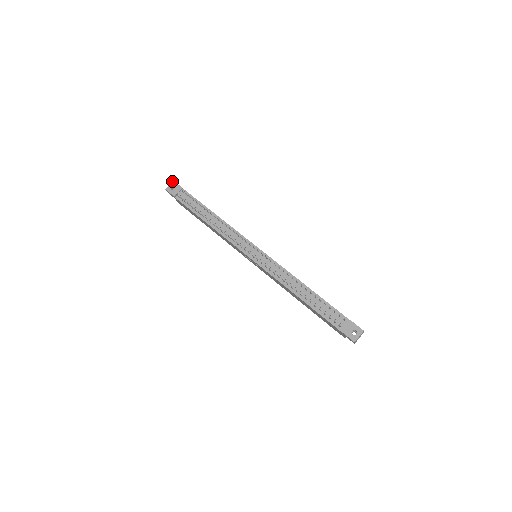
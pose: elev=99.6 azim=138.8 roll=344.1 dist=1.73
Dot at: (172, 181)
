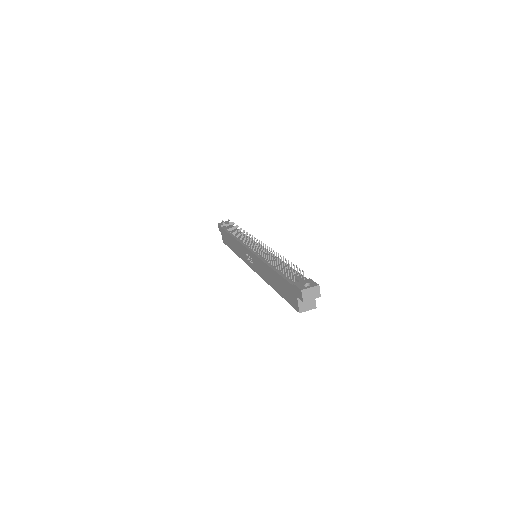
Dot at: (227, 221)
